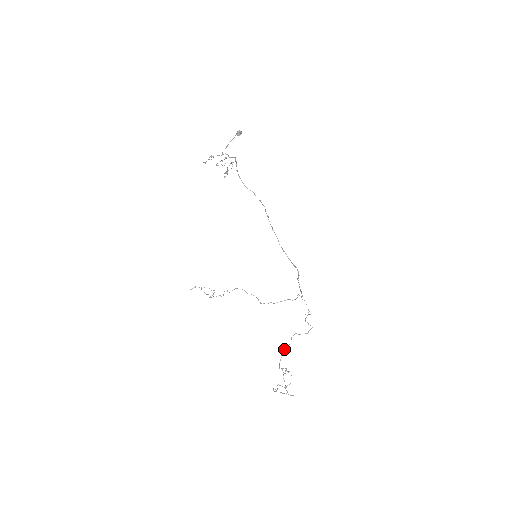
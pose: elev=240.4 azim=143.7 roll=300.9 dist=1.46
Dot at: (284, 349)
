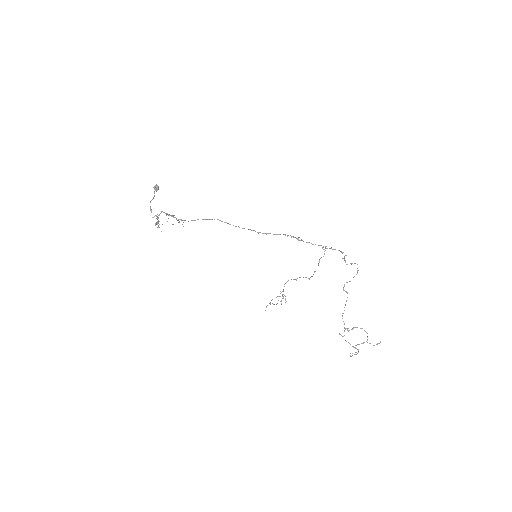
Dot at: (344, 307)
